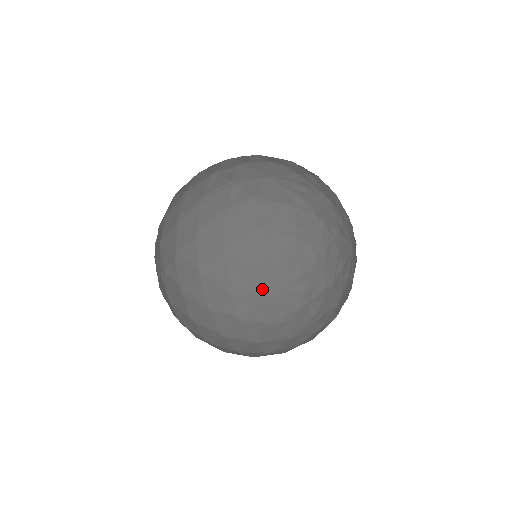
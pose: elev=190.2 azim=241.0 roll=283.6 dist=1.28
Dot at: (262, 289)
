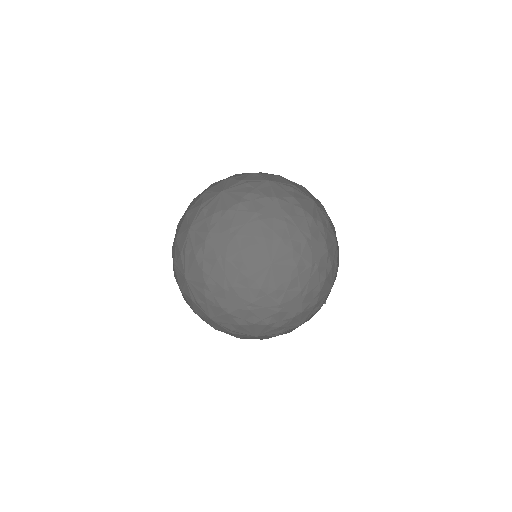
Dot at: (184, 272)
